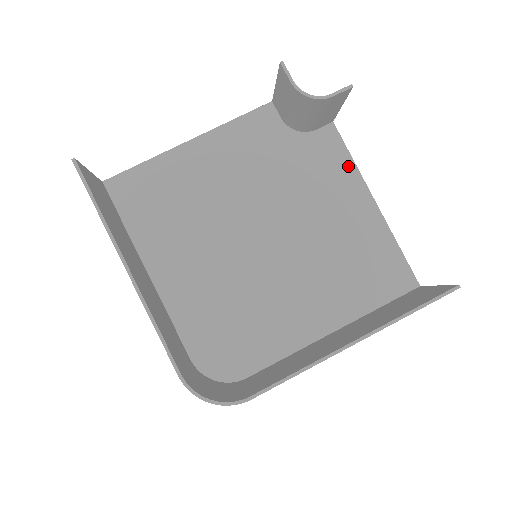
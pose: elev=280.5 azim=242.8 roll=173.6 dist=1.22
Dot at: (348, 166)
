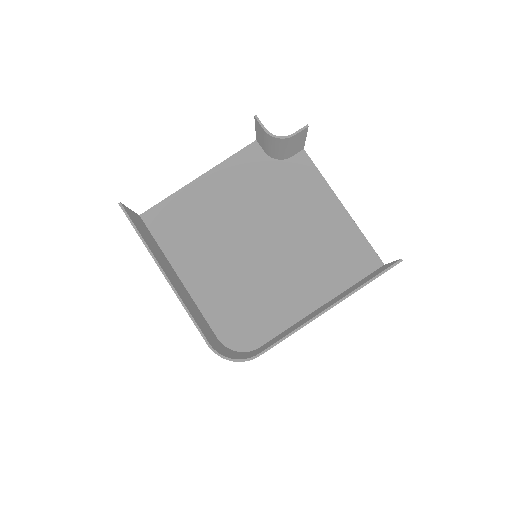
Dot at: (319, 181)
